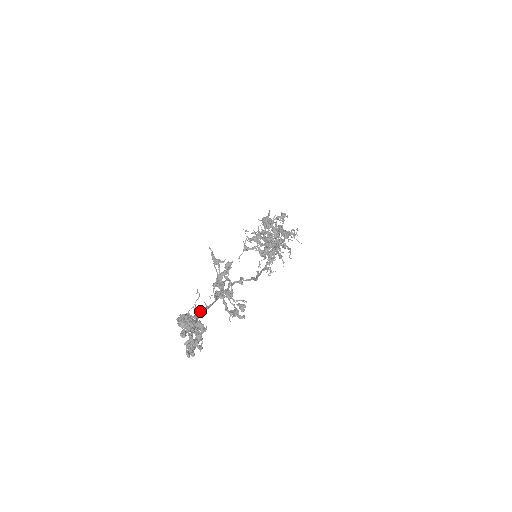
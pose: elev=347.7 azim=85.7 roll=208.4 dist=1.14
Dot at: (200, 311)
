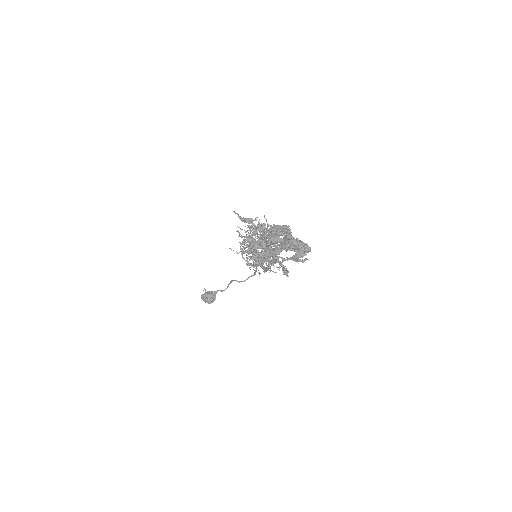
Dot at: occluded
